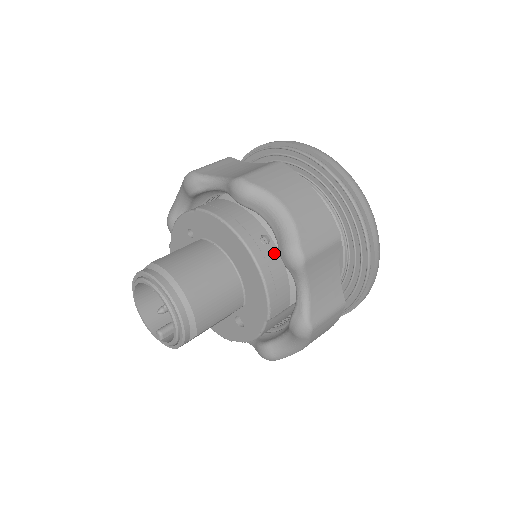
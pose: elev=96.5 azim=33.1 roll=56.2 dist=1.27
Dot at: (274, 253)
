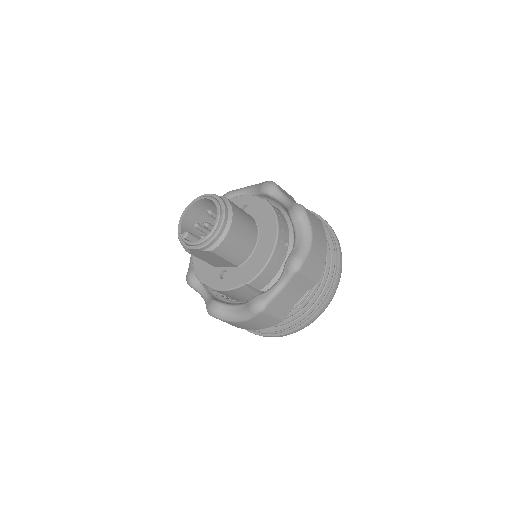
Dot at: (283, 255)
